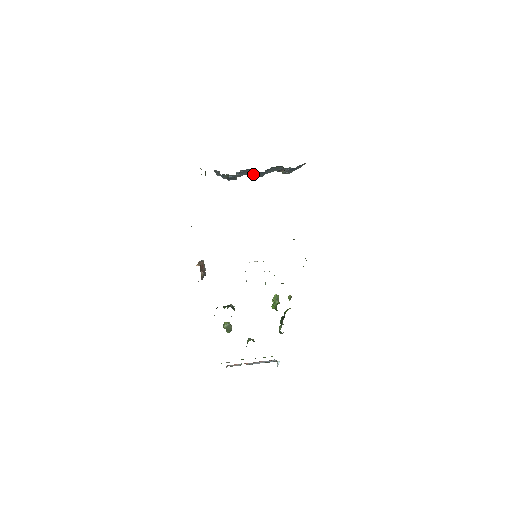
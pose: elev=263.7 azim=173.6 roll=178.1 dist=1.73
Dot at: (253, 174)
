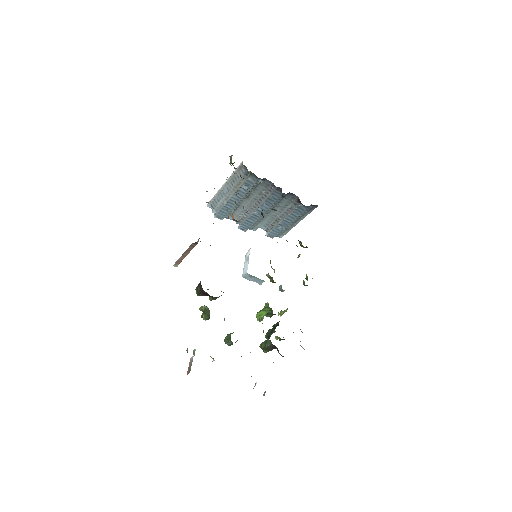
Dot at: (248, 214)
